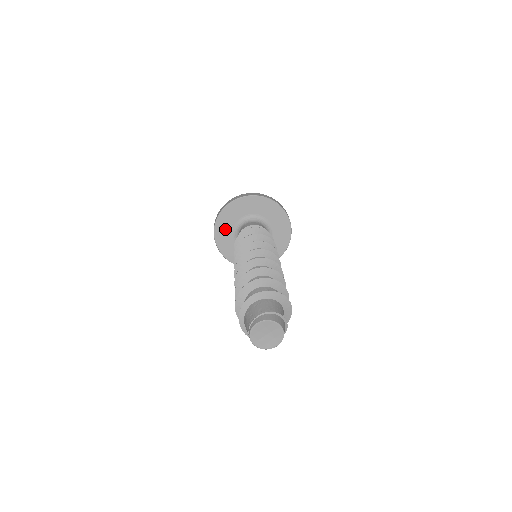
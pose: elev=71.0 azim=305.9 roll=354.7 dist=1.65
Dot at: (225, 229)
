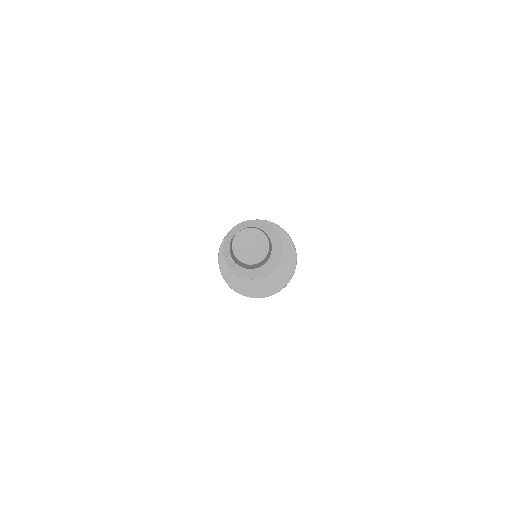
Dot at: occluded
